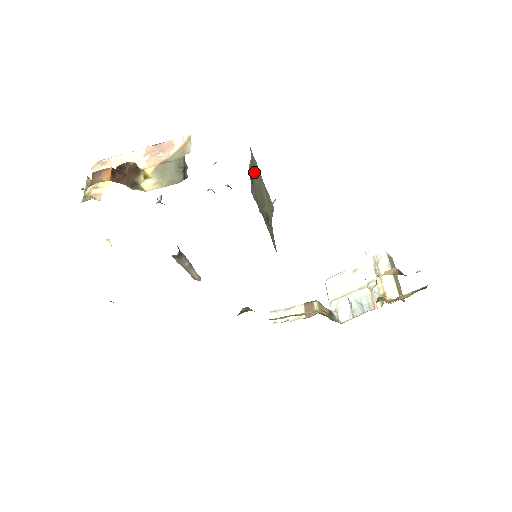
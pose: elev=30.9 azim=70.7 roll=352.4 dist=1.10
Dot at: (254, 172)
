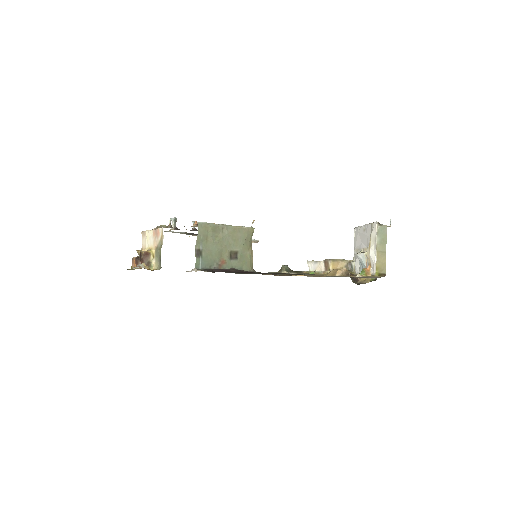
Dot at: (207, 238)
